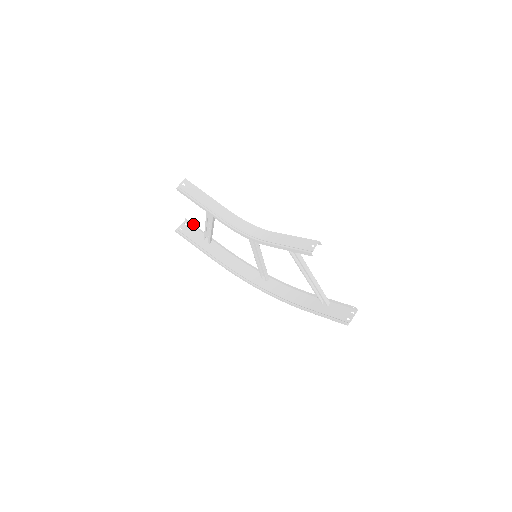
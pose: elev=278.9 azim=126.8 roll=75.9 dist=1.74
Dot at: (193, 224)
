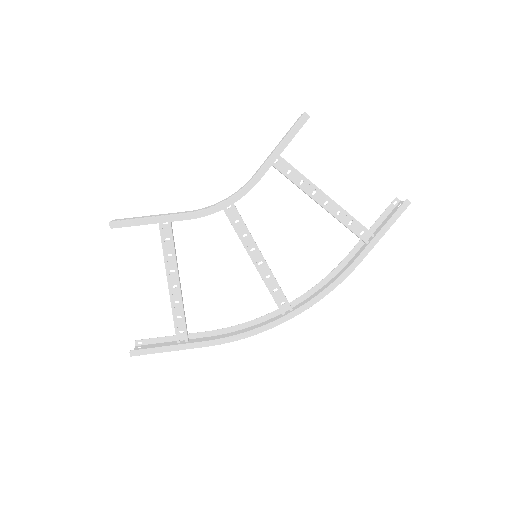
Dot at: (150, 339)
